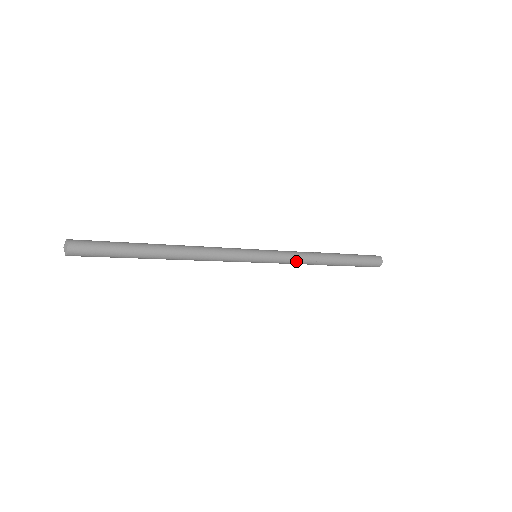
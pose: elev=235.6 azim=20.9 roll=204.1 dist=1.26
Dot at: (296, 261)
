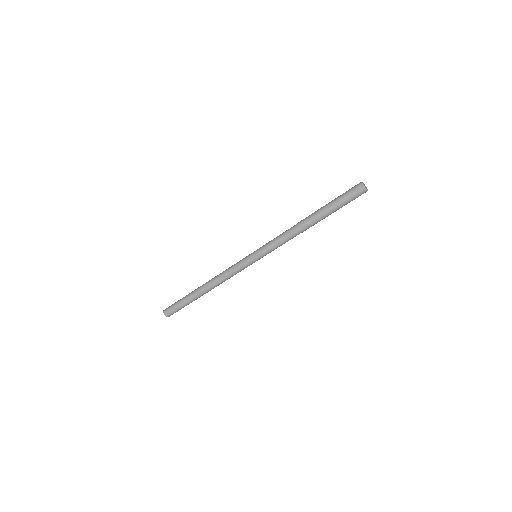
Dot at: (283, 242)
